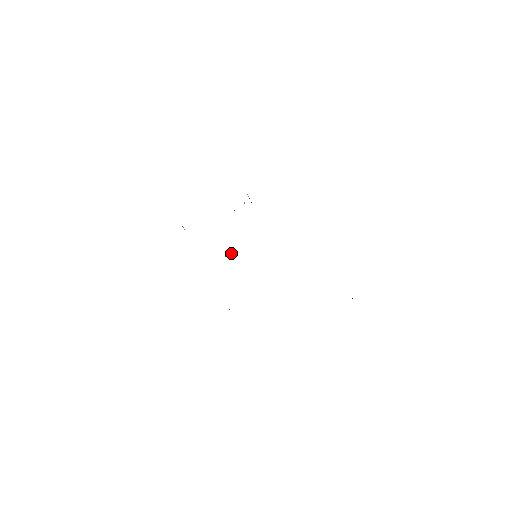
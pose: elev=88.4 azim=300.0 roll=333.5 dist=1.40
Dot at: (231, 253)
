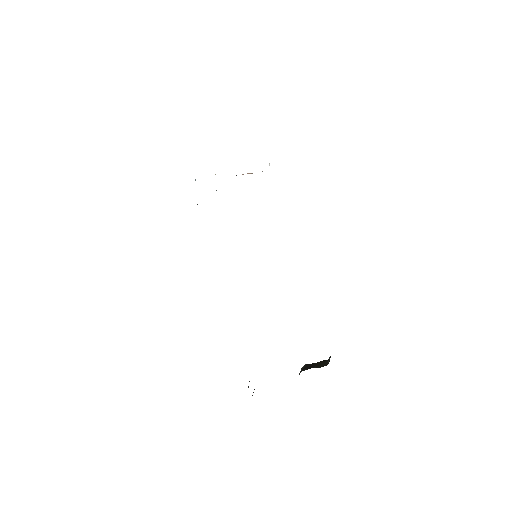
Dot at: occluded
